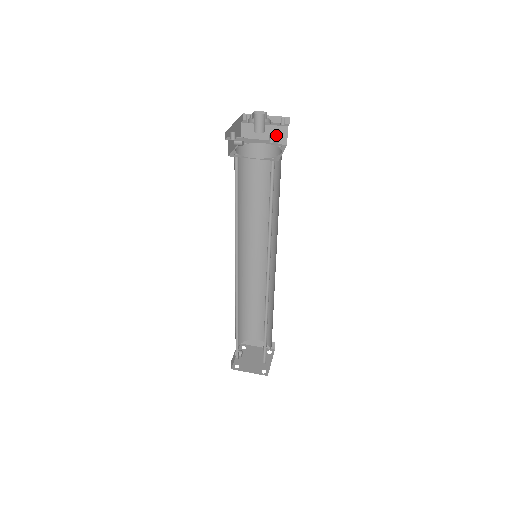
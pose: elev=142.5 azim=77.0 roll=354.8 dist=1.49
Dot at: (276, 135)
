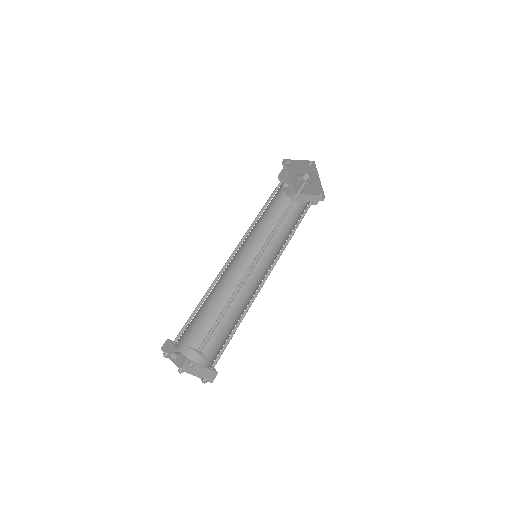
Dot at: (312, 200)
